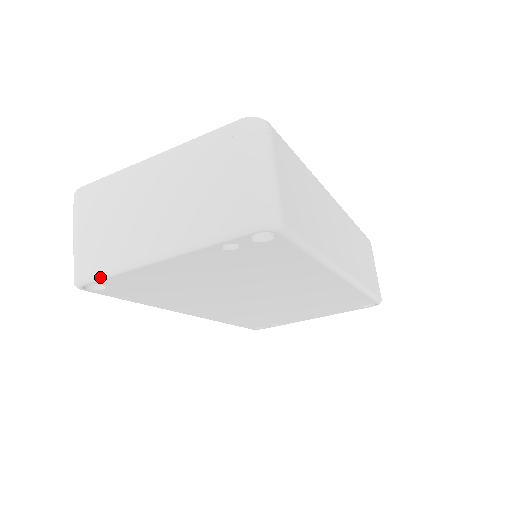
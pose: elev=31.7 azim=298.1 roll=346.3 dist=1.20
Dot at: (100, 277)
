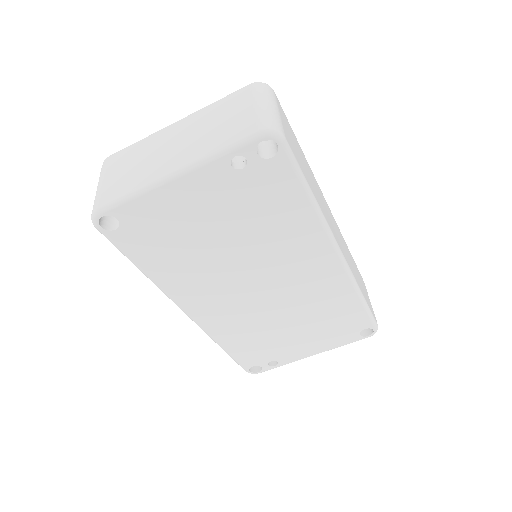
Dot at: (118, 203)
